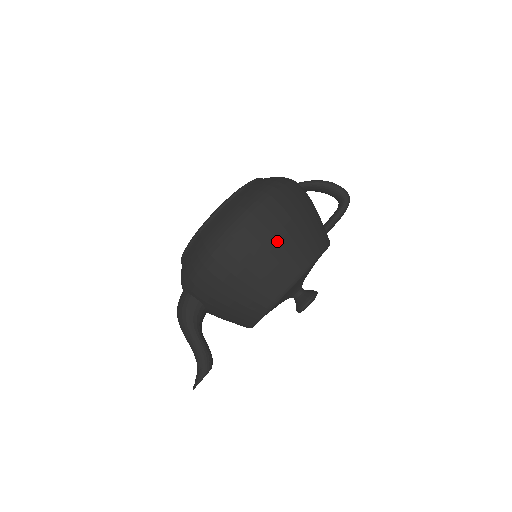
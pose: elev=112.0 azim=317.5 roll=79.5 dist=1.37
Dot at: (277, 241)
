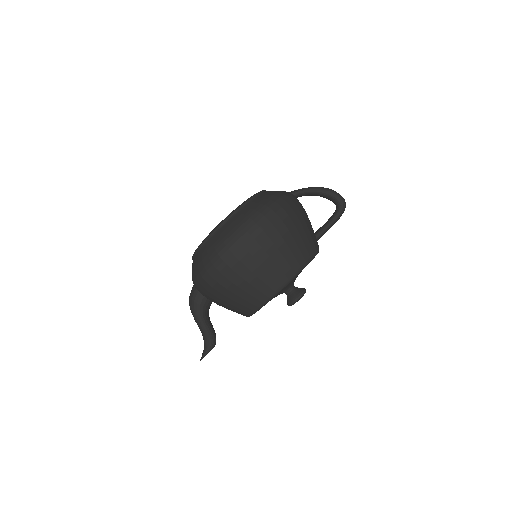
Dot at: (259, 264)
